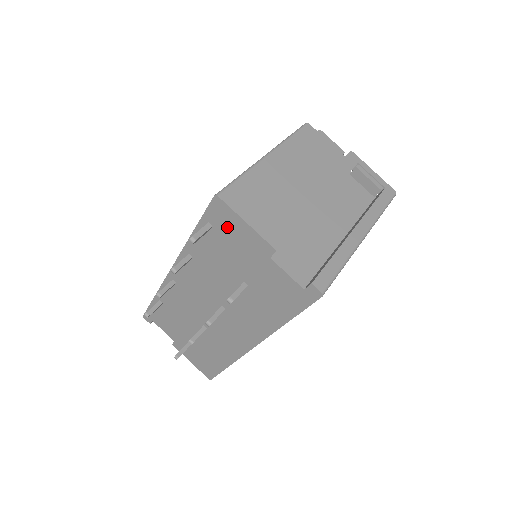
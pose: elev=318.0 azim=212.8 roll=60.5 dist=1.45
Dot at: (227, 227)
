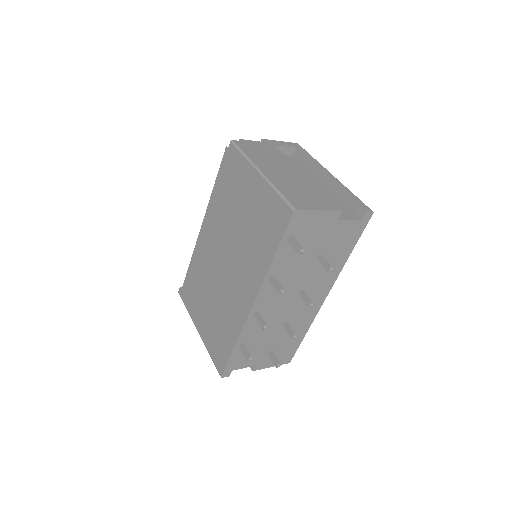
Dot at: (305, 226)
